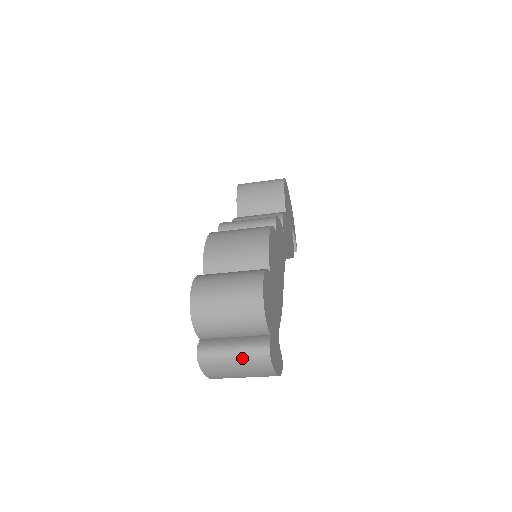
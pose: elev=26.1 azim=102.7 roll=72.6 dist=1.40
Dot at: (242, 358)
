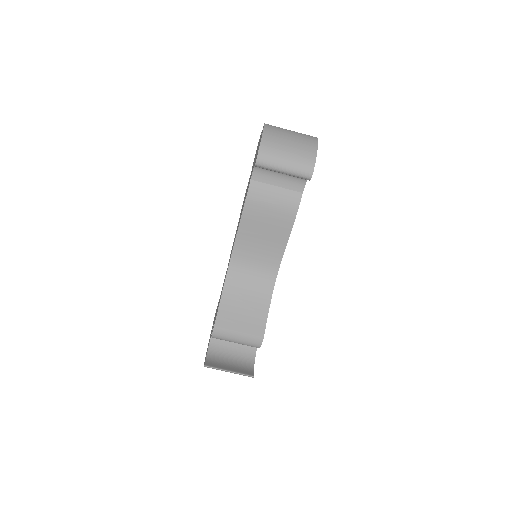
Dot at: (297, 132)
